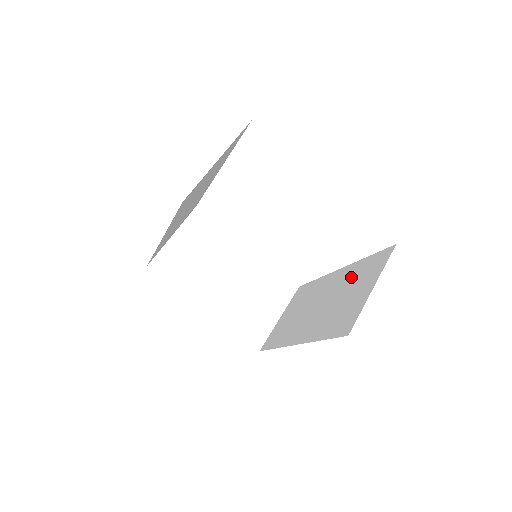
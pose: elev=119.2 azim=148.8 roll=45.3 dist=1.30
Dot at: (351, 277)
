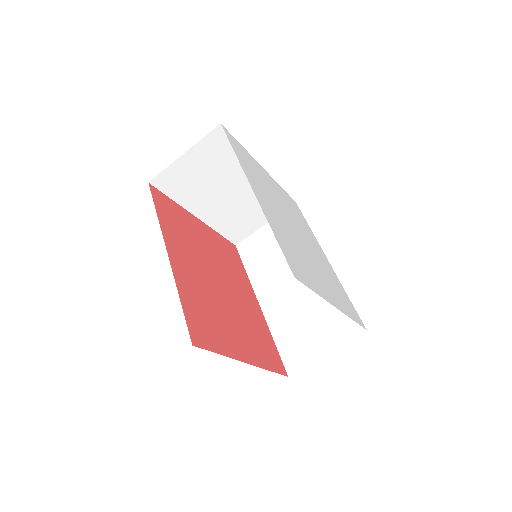
Dot at: occluded
